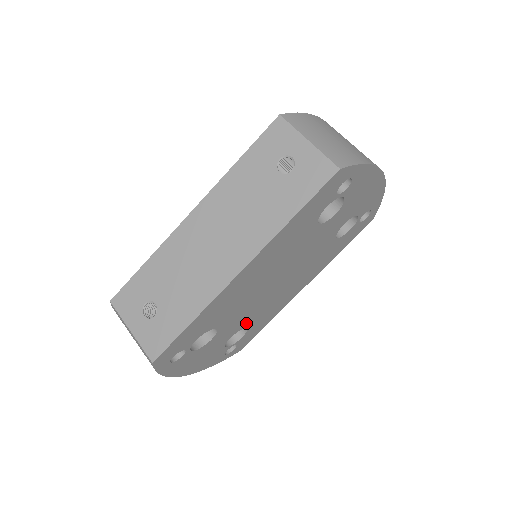
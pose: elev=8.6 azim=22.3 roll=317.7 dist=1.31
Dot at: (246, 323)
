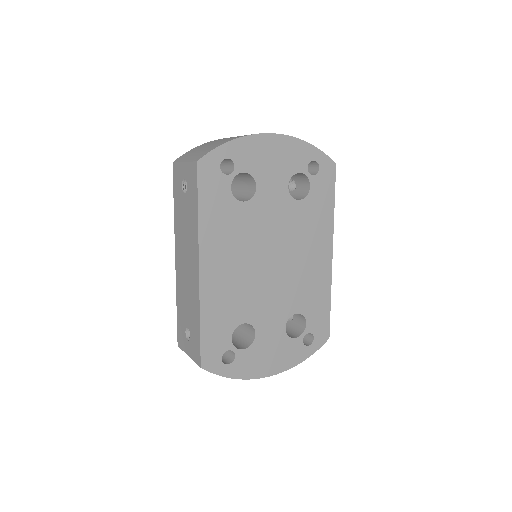
Dot at: (288, 309)
